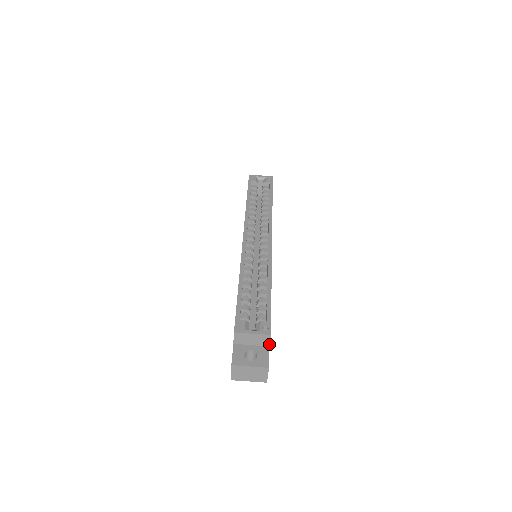
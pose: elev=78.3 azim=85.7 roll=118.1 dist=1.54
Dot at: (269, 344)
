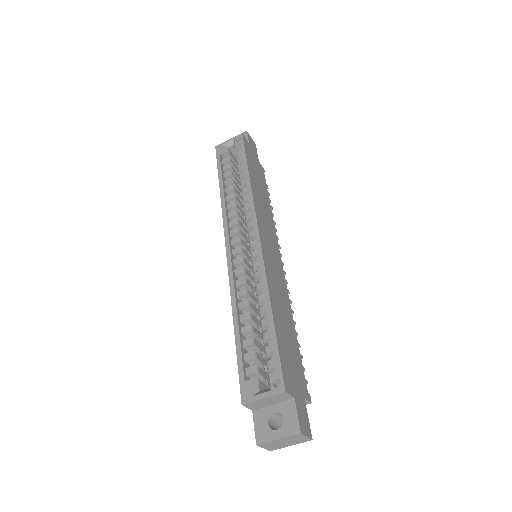
Dot at: (292, 397)
